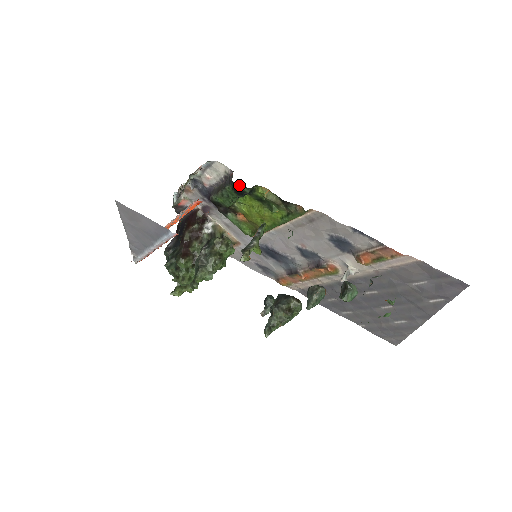
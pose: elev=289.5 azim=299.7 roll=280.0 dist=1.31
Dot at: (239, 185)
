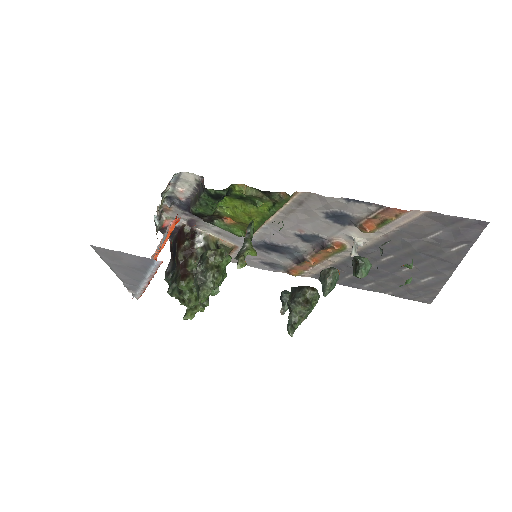
Dot at: (213, 190)
